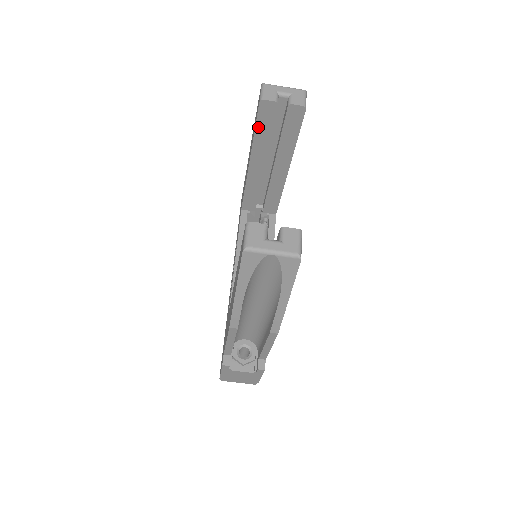
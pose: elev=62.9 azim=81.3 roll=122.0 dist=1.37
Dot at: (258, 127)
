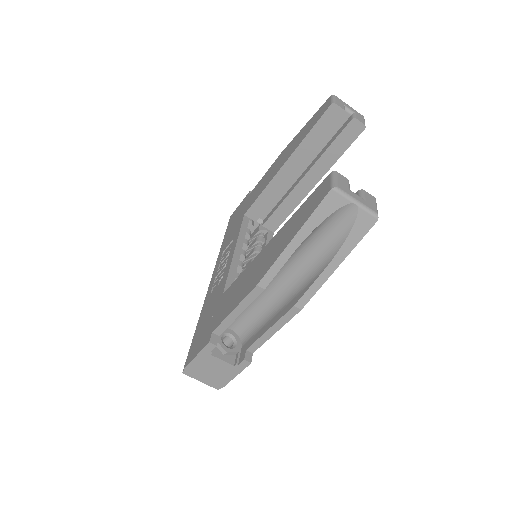
Dot at: (314, 129)
